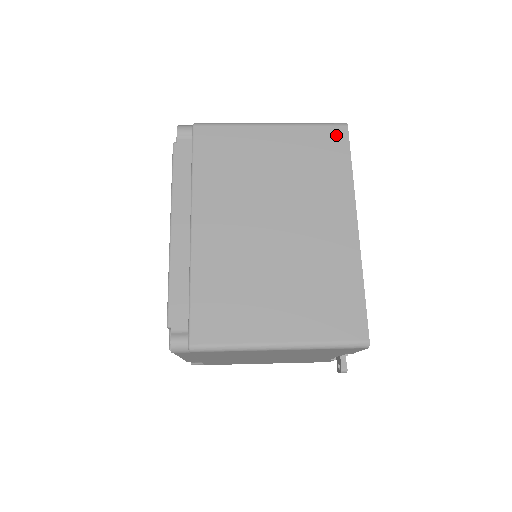
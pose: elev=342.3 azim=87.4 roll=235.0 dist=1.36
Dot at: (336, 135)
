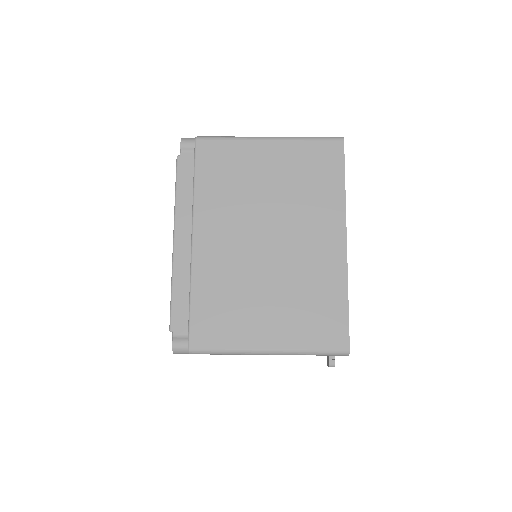
Dot at: (332, 150)
